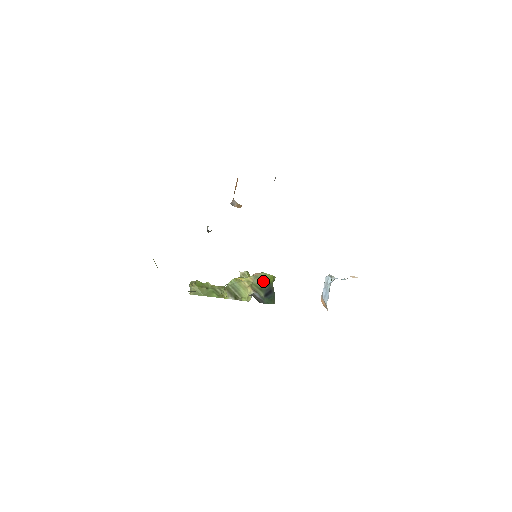
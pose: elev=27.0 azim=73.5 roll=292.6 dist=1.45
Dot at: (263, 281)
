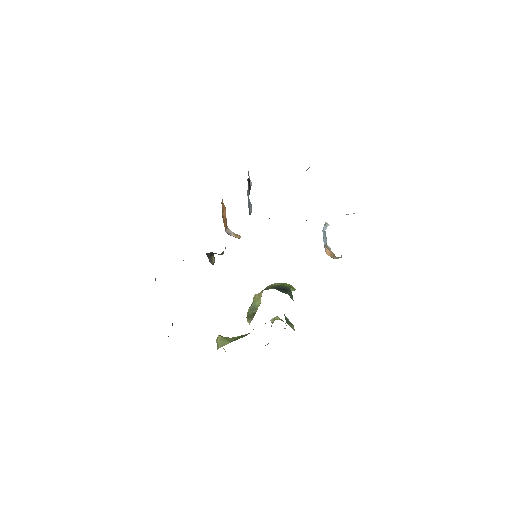
Dot at: (276, 285)
